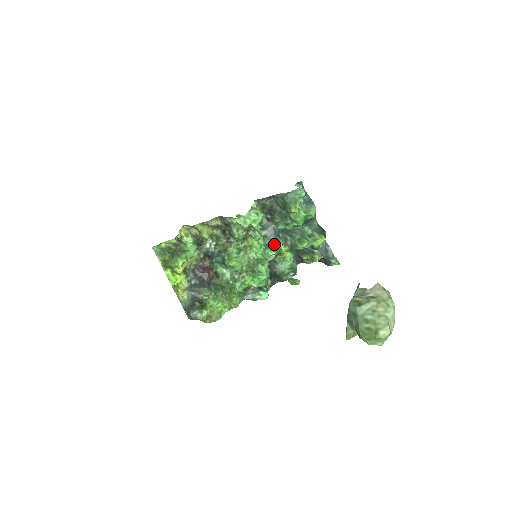
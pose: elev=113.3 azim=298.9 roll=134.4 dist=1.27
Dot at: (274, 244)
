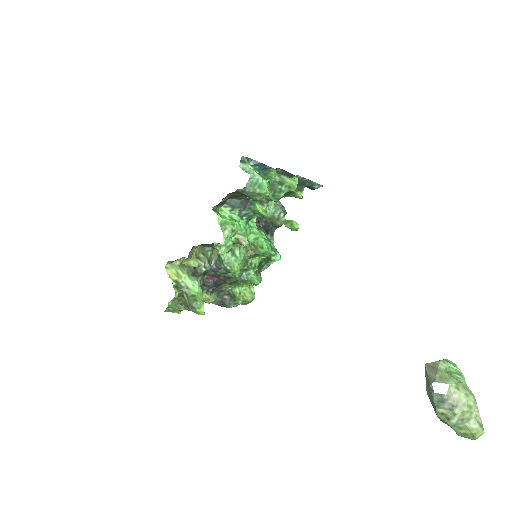
Dot at: (253, 213)
